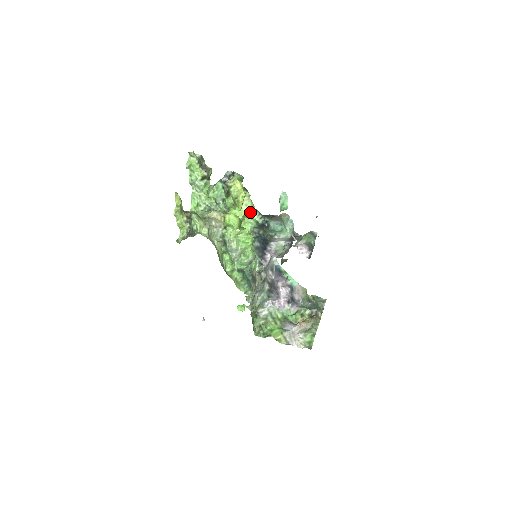
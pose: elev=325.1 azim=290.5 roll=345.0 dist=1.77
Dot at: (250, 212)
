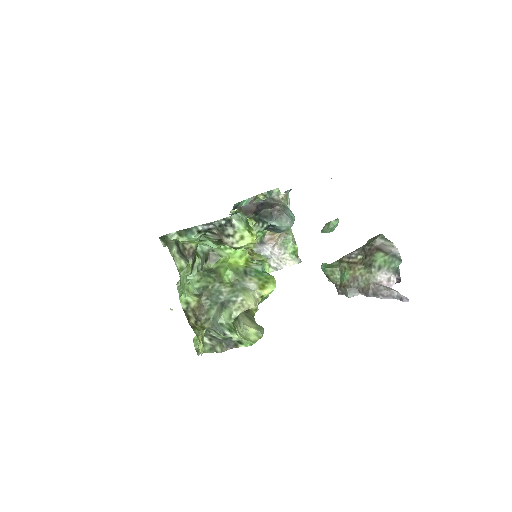
Dot at: occluded
